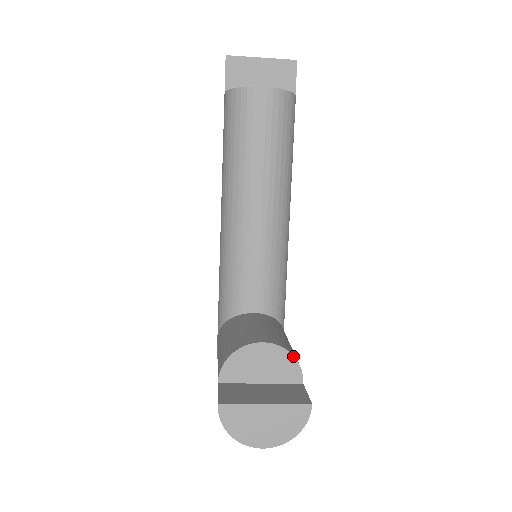
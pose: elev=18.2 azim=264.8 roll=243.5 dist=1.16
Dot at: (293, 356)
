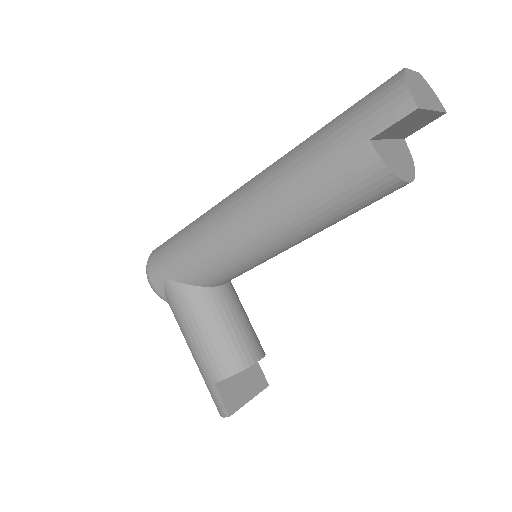
Dot at: (265, 354)
